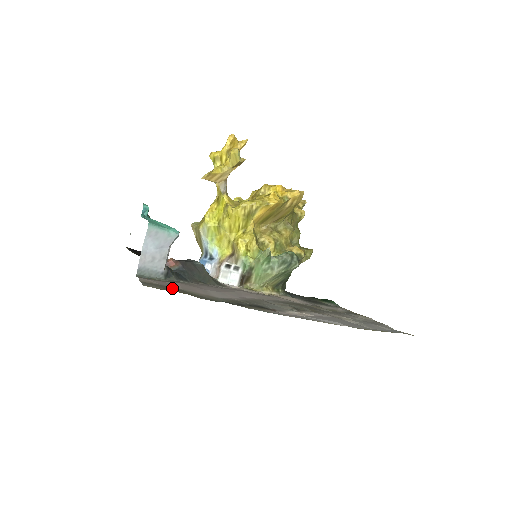
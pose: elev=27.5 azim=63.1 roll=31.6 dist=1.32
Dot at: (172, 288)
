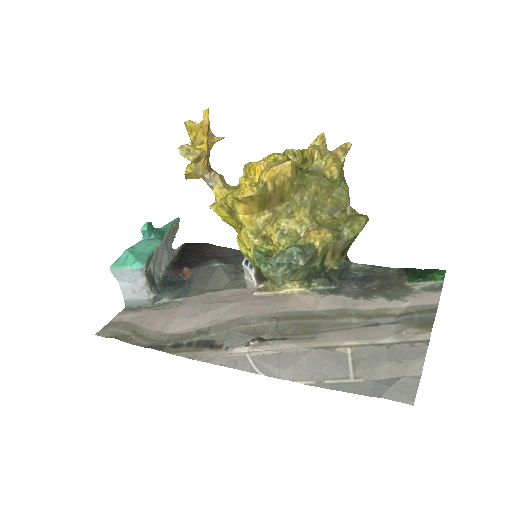
Dot at: (129, 328)
